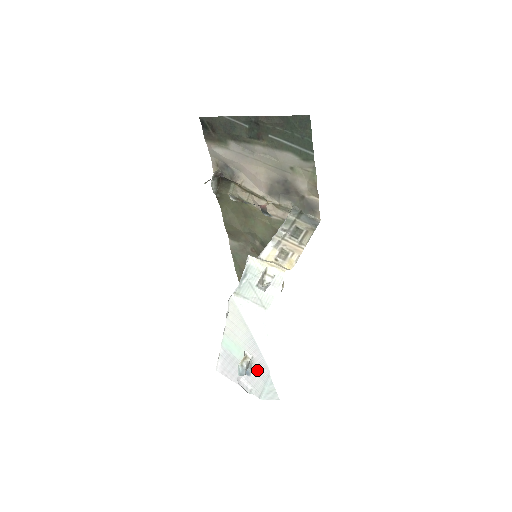
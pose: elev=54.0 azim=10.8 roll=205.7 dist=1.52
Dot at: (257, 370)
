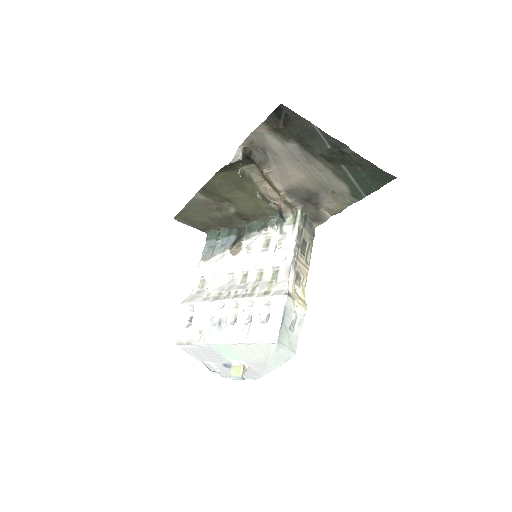
Dot at: occluded
